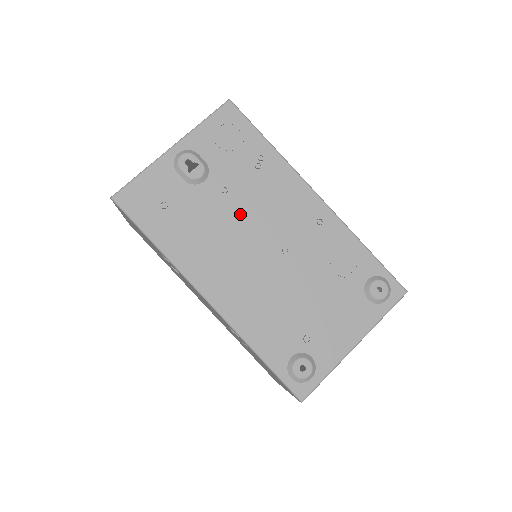
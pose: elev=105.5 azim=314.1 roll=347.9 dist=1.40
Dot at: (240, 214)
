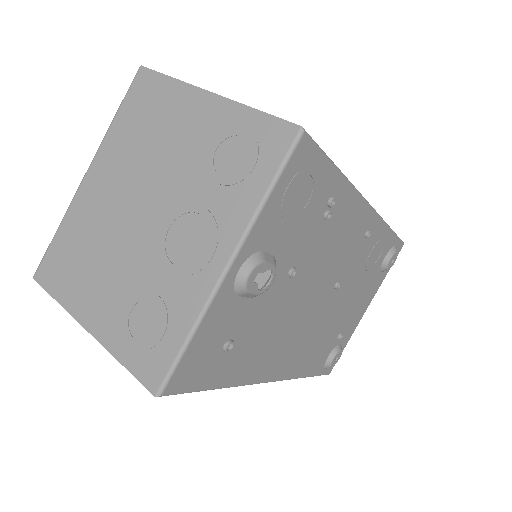
Dot at: (304, 285)
